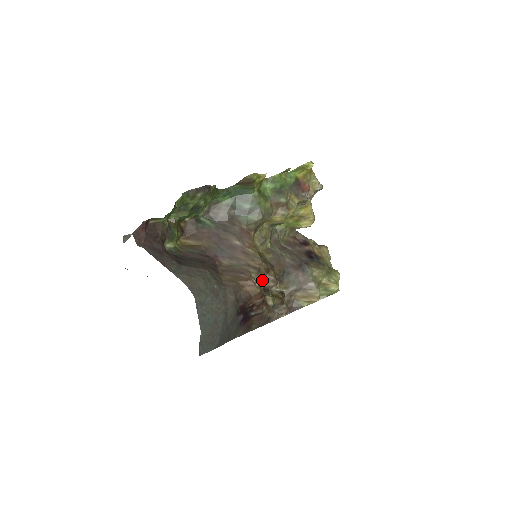
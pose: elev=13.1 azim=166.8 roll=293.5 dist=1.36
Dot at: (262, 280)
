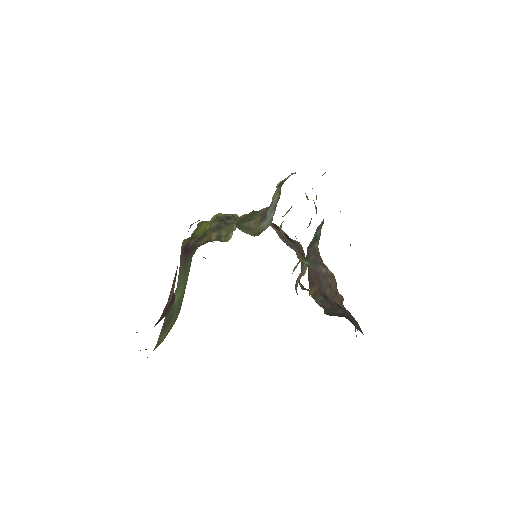
Dot at: occluded
